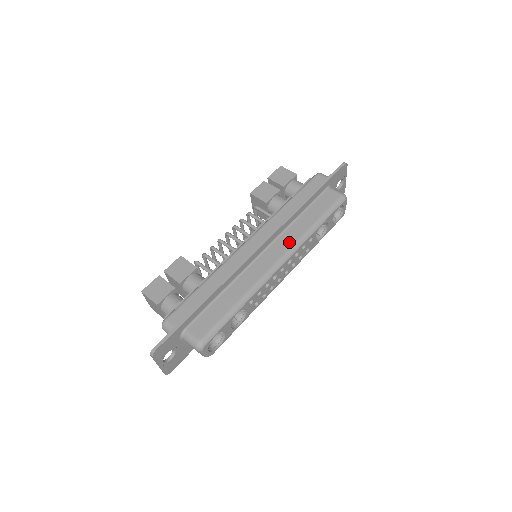
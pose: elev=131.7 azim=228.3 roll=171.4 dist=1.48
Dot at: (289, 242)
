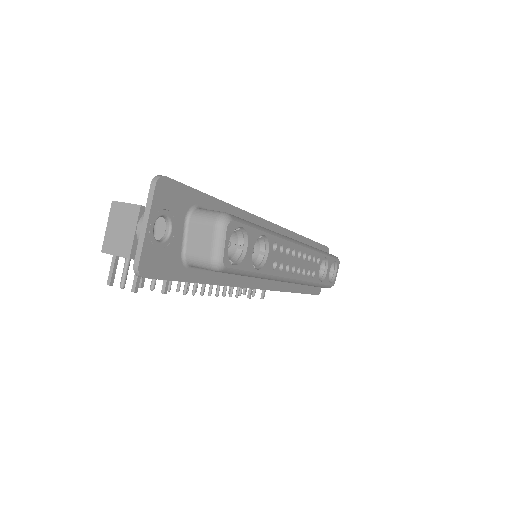
Dot at: occluded
